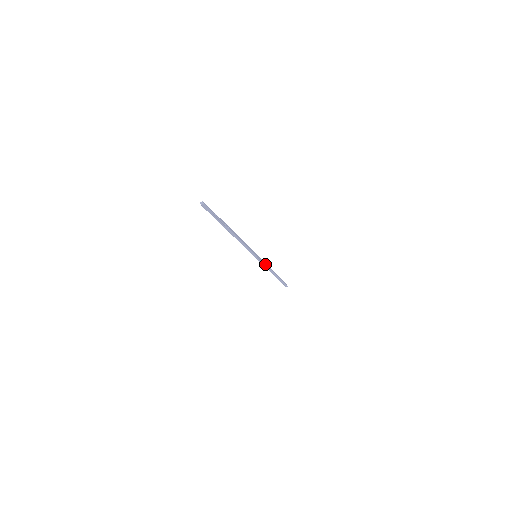
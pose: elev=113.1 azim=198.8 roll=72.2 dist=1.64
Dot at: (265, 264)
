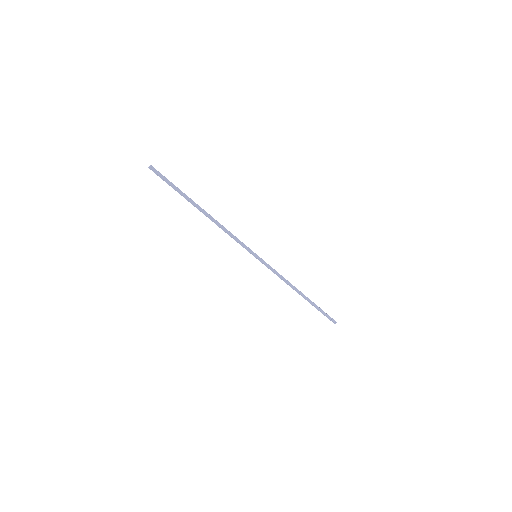
Dot at: (275, 273)
